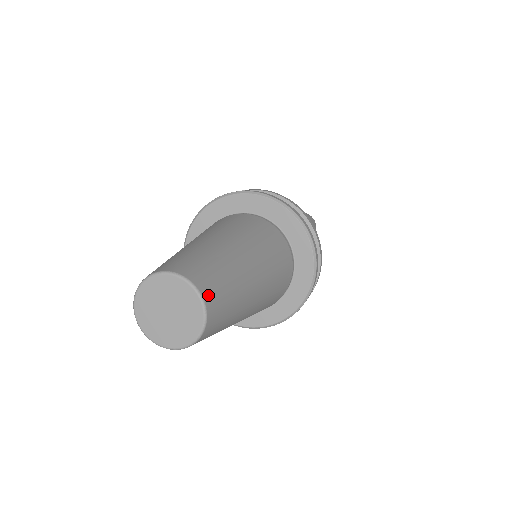
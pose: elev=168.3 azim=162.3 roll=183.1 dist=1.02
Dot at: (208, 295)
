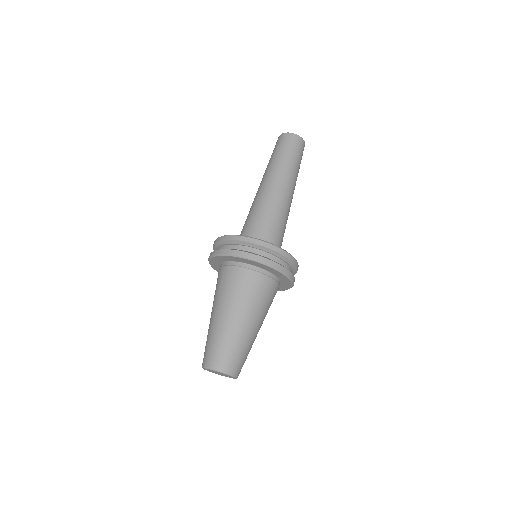
Dot at: (222, 367)
